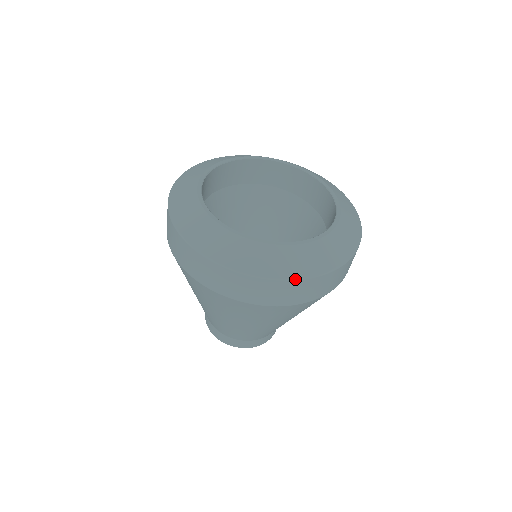
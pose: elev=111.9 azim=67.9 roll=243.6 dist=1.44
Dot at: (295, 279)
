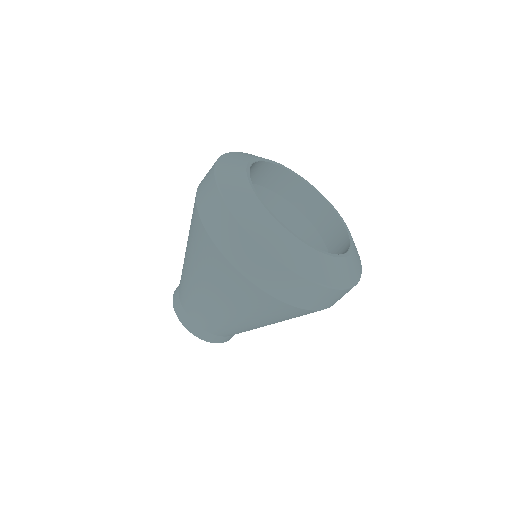
Dot at: (257, 241)
